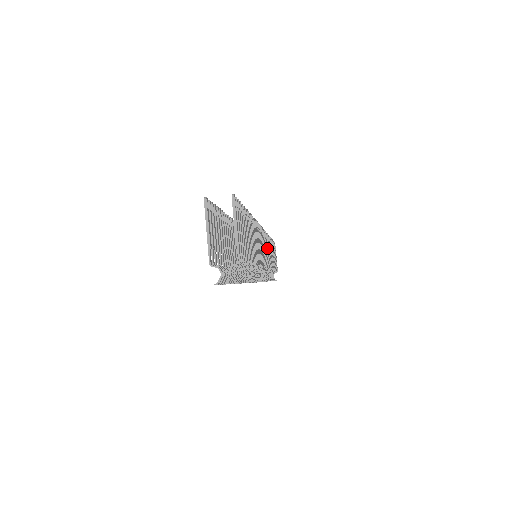
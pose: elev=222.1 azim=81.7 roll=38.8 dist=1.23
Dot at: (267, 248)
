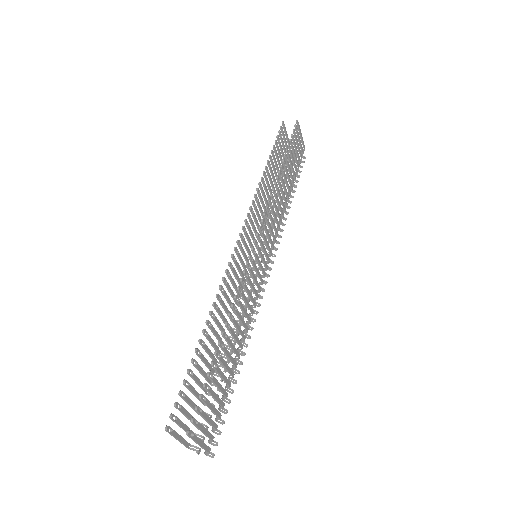
Dot at: (271, 221)
